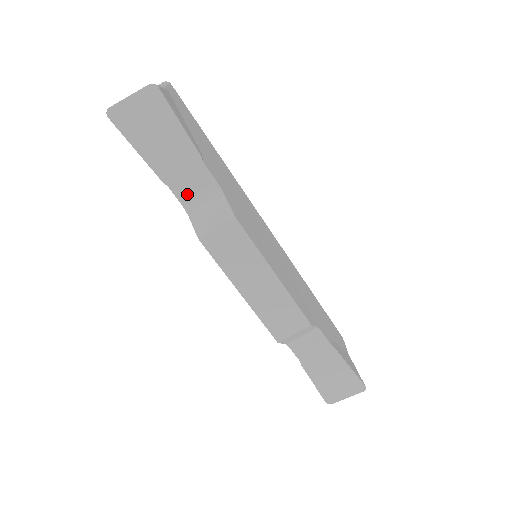
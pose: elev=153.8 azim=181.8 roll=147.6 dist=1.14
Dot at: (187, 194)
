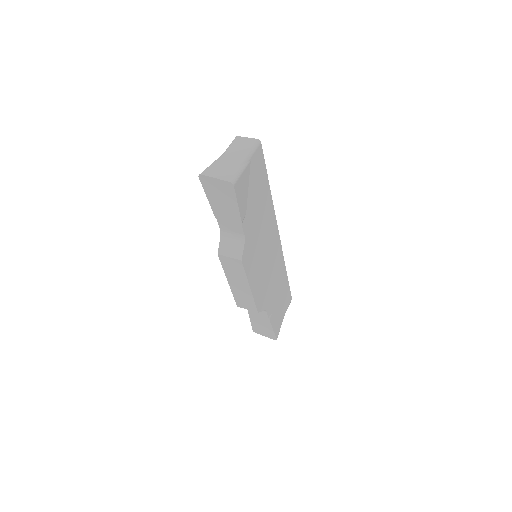
Dot at: (225, 228)
